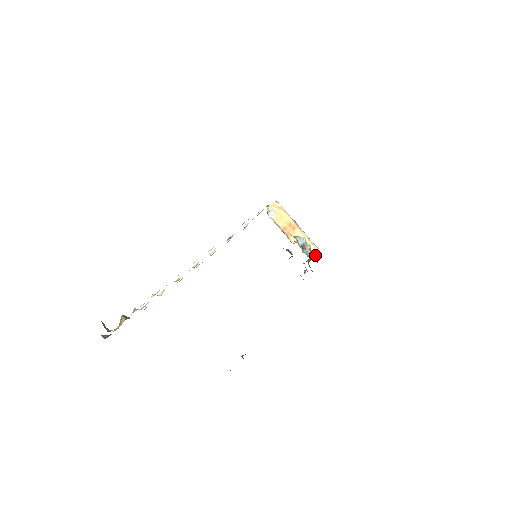
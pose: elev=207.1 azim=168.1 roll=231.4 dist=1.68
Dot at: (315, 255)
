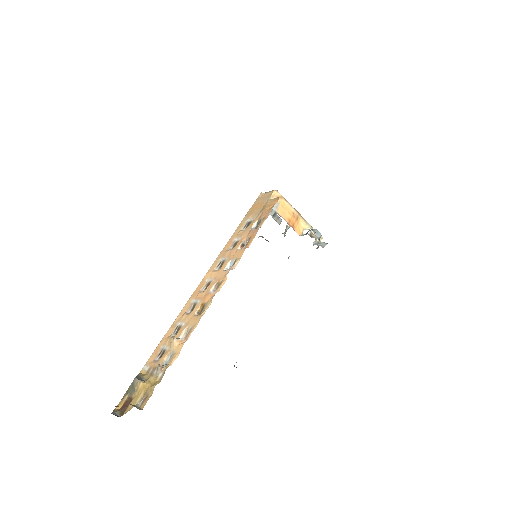
Dot at: occluded
